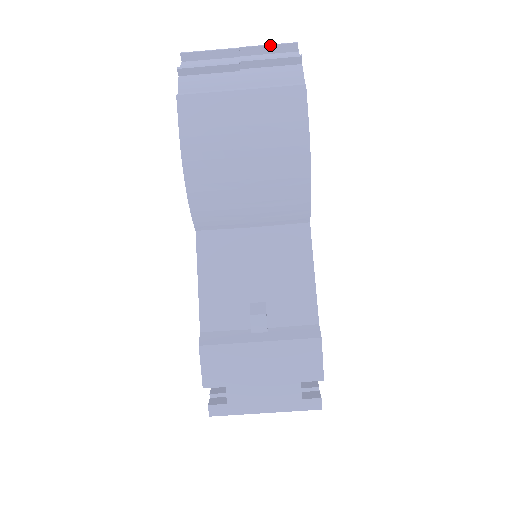
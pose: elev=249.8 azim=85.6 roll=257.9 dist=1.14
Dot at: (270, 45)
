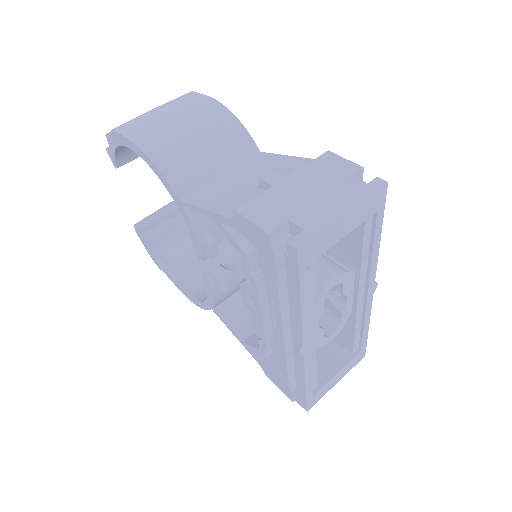
Dot at: occluded
